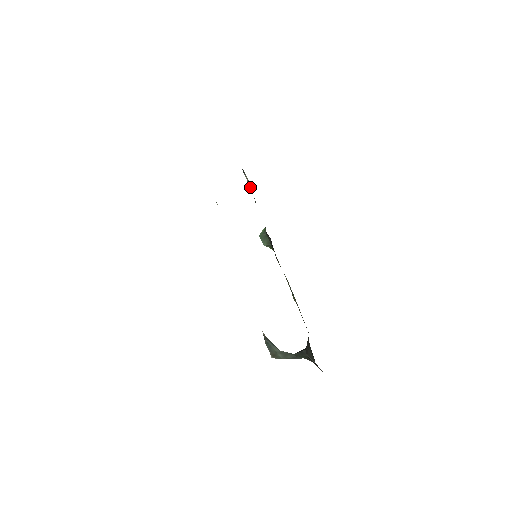
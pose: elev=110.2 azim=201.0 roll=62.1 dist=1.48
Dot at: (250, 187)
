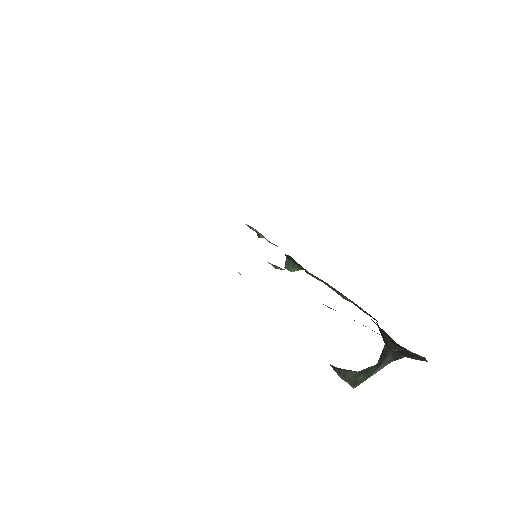
Dot at: (259, 233)
